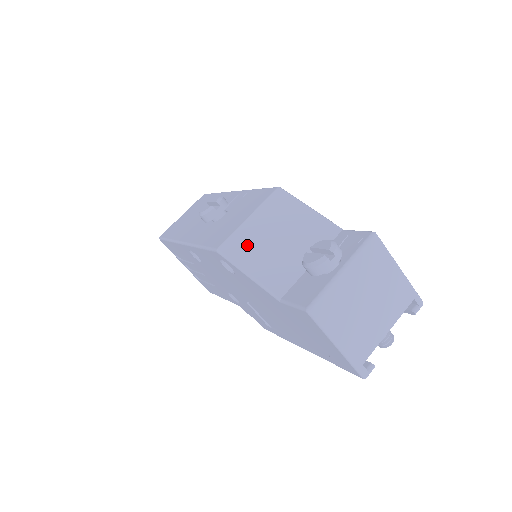
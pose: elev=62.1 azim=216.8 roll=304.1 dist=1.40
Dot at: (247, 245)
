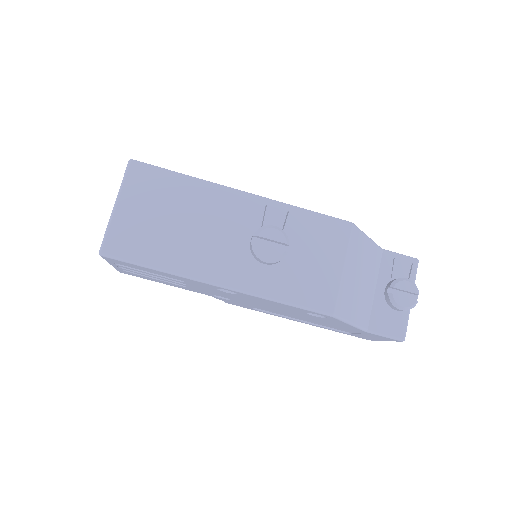
Dot at: (348, 298)
